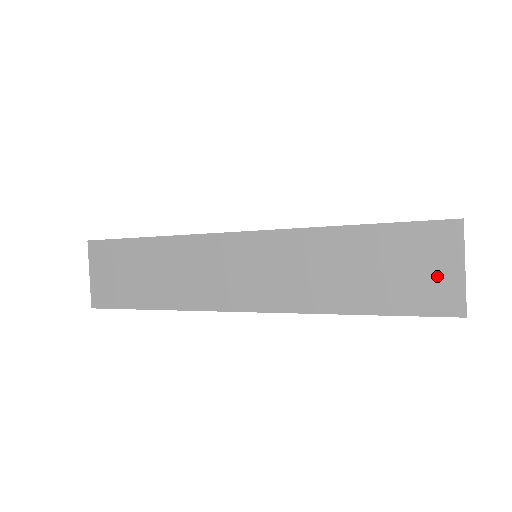
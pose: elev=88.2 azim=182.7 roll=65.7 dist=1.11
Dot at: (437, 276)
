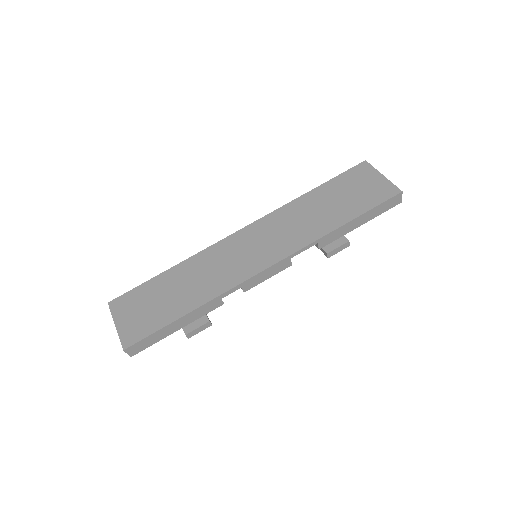
Dot at: (373, 185)
